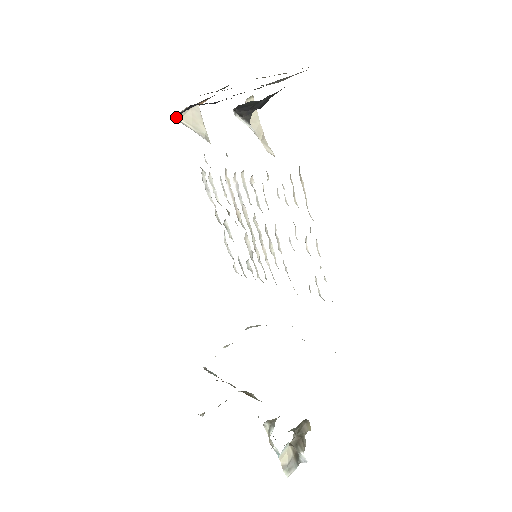
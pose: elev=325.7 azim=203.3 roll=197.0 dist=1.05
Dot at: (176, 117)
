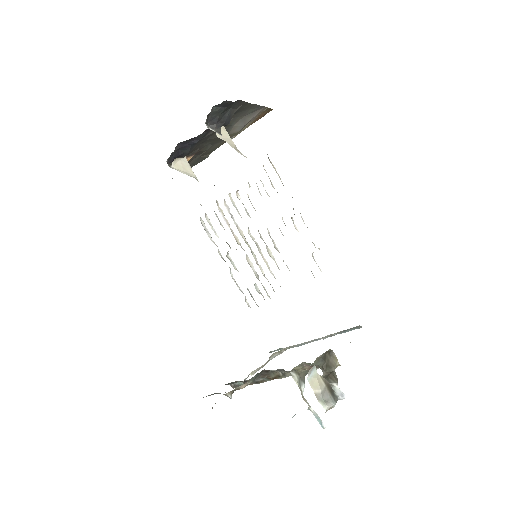
Dot at: (169, 165)
